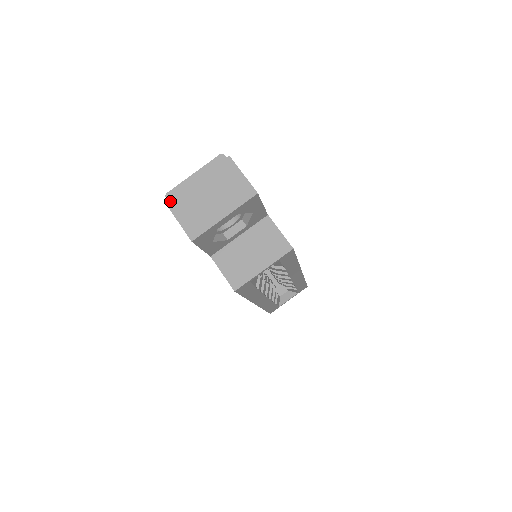
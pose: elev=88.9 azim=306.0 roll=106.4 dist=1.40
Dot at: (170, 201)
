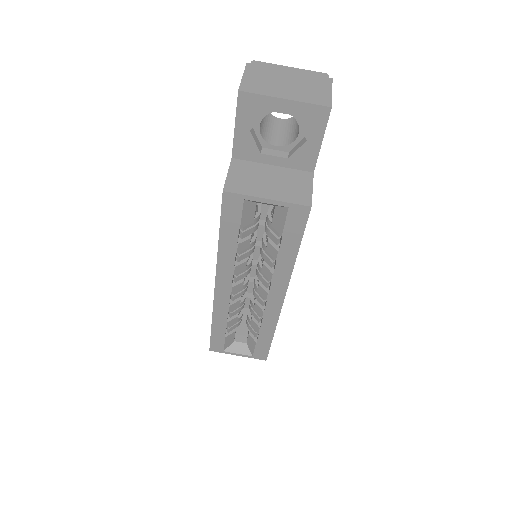
Dot at: (252, 65)
